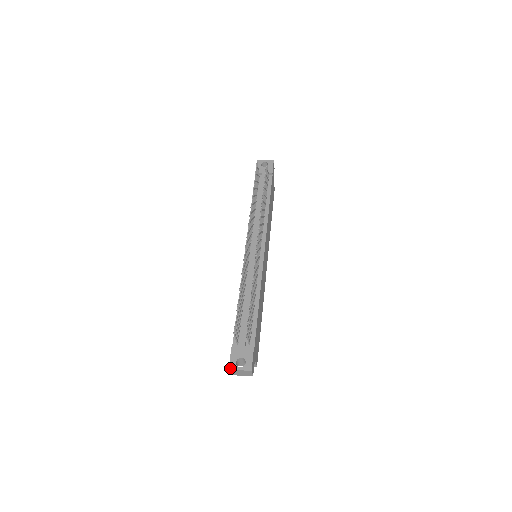
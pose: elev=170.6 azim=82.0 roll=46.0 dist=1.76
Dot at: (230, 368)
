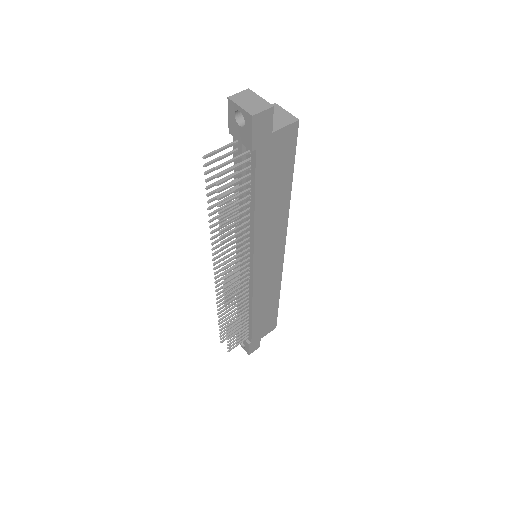
Dot at: occluded
